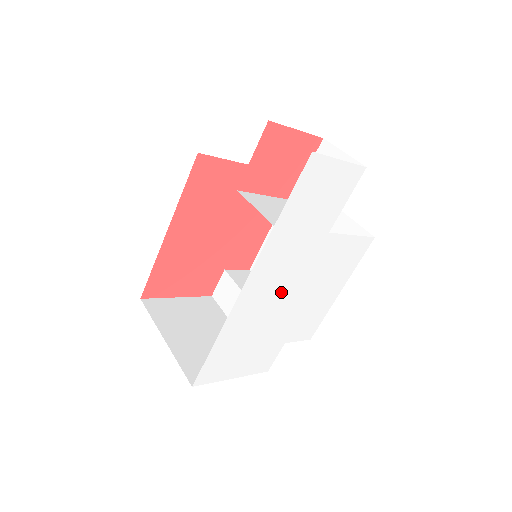
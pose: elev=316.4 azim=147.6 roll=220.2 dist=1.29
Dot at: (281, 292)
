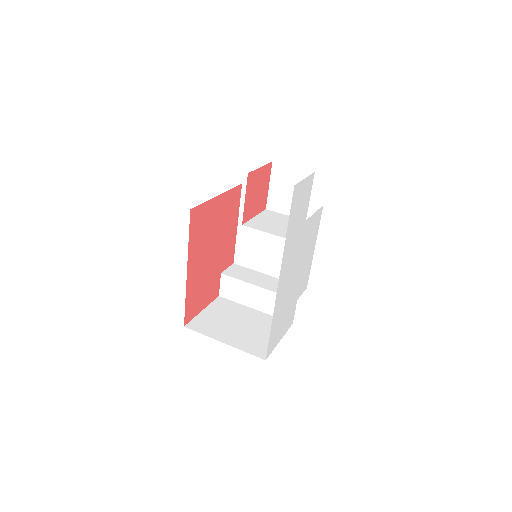
Dot at: (292, 272)
